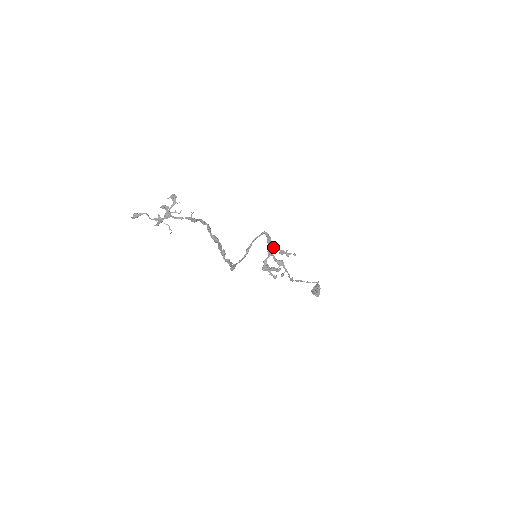
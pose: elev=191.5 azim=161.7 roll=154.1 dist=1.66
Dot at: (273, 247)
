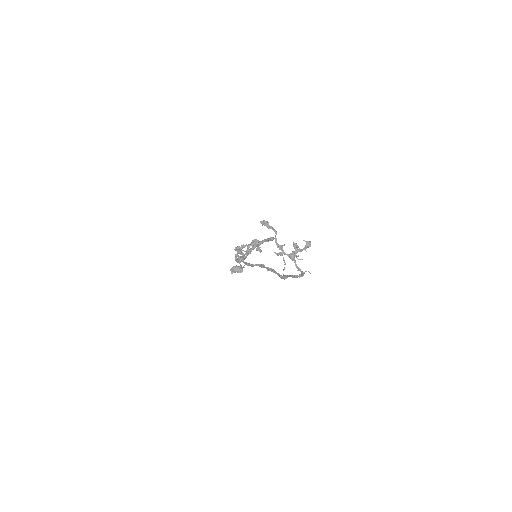
Dot at: occluded
